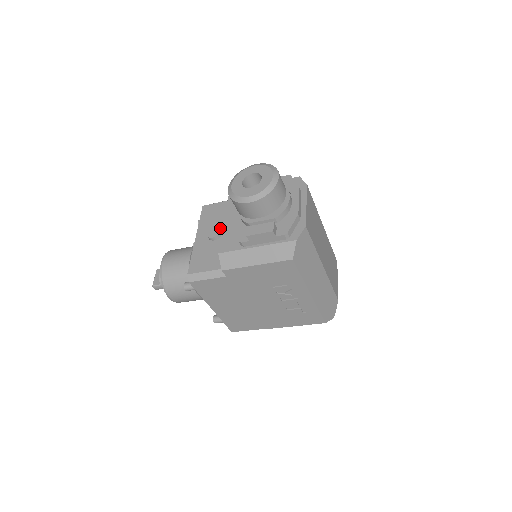
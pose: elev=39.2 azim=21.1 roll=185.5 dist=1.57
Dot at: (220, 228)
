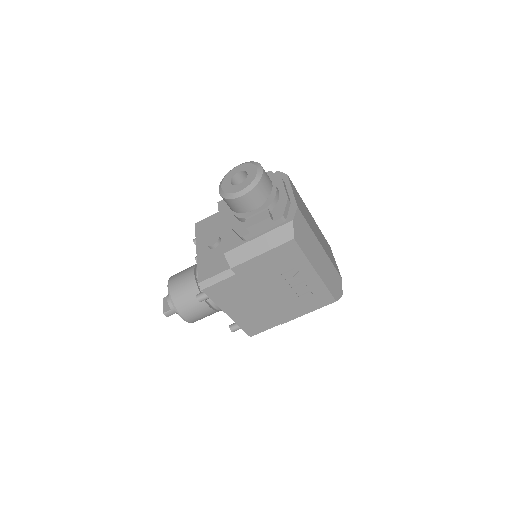
Dot at: occluded
